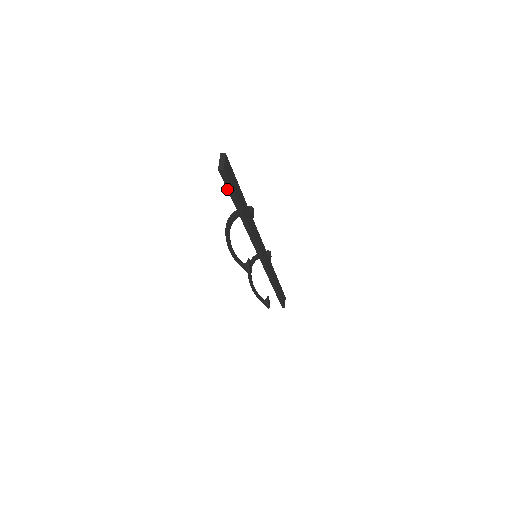
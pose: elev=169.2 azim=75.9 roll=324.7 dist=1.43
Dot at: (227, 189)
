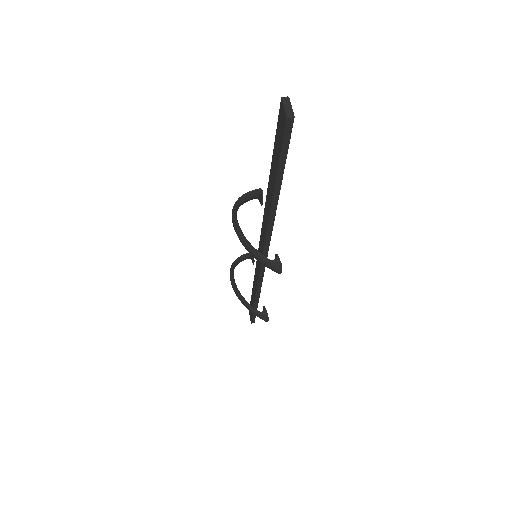
Dot at: (281, 151)
